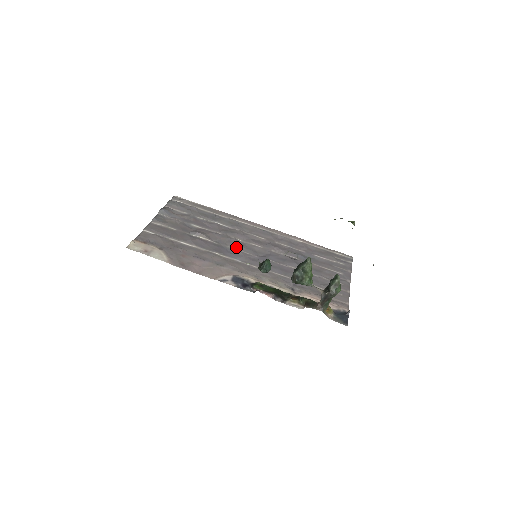
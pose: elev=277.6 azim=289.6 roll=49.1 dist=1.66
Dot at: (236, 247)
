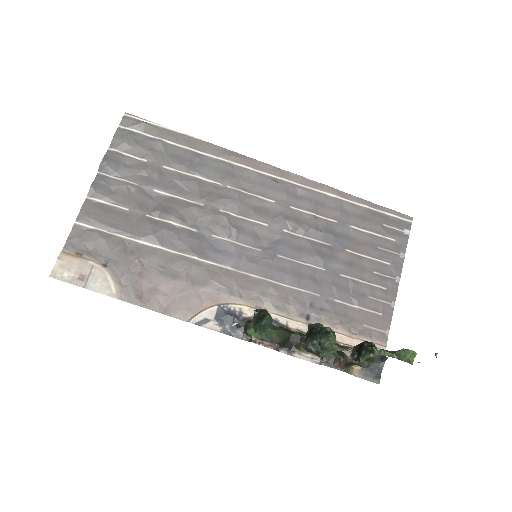
Dot at: (226, 235)
